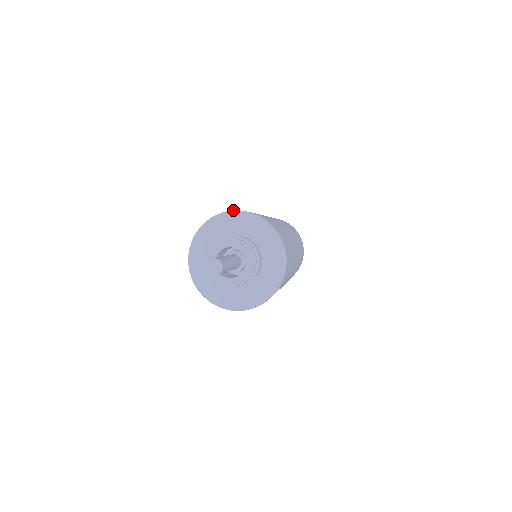
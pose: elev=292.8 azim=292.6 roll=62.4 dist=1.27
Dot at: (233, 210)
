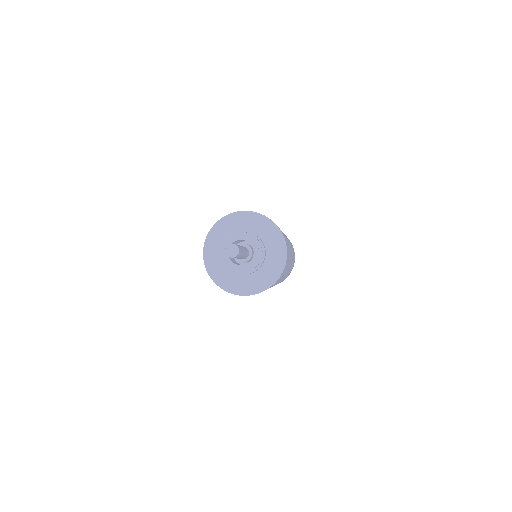
Dot at: occluded
